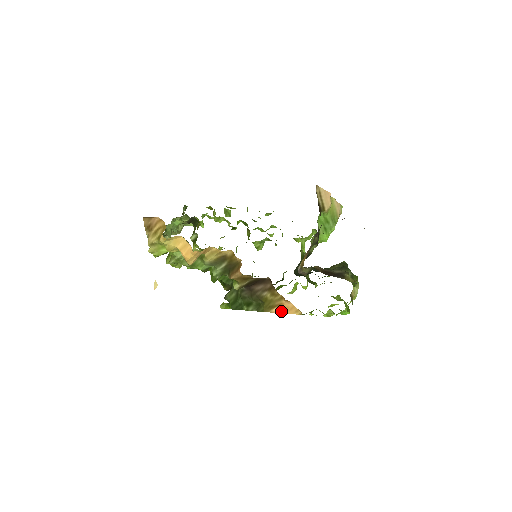
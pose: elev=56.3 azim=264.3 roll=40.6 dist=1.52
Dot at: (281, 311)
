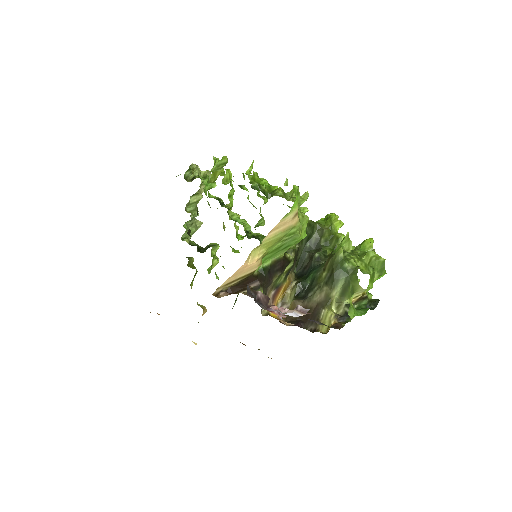
Dot at: occluded
